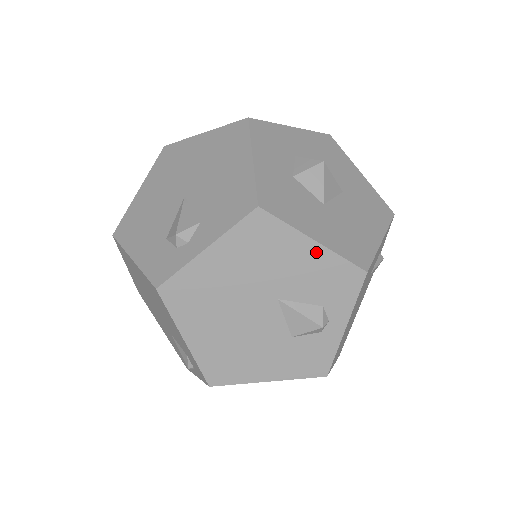
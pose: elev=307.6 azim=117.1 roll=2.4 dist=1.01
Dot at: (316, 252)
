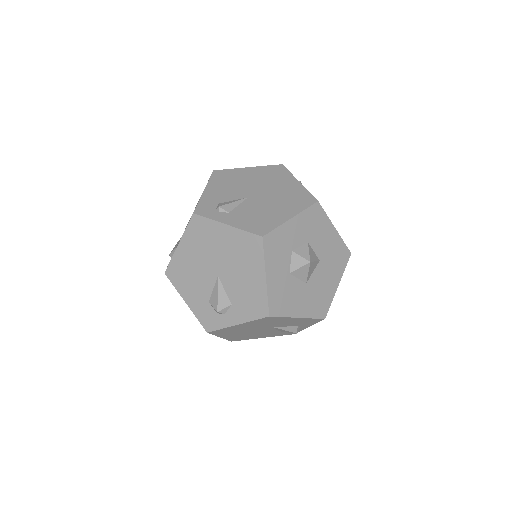
Dot at: (298, 319)
